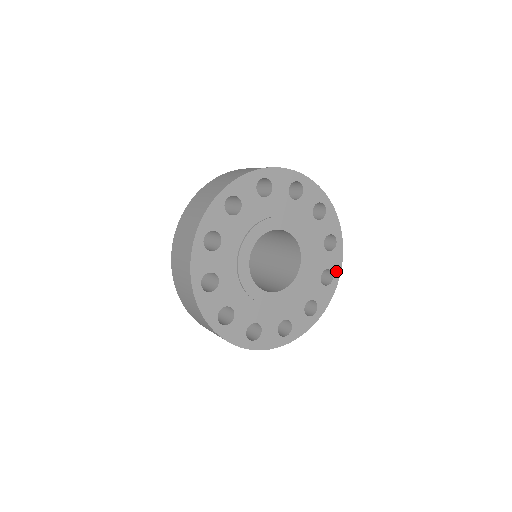
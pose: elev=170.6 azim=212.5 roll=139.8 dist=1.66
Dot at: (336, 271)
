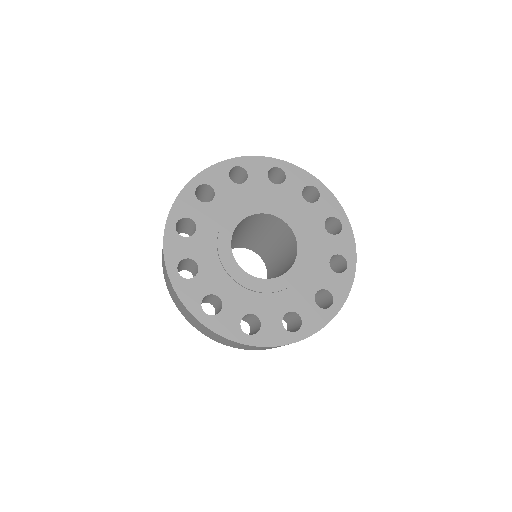
Dot at: (306, 329)
